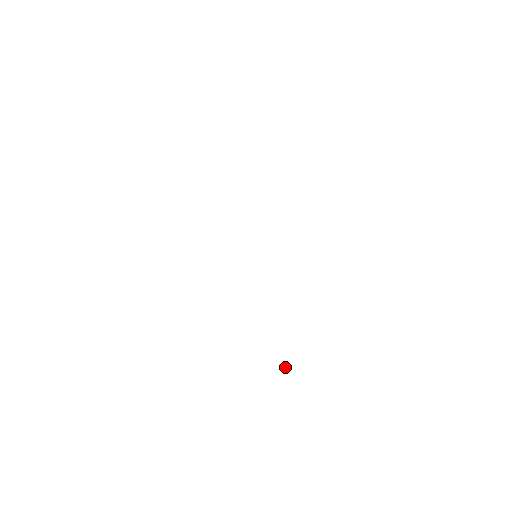
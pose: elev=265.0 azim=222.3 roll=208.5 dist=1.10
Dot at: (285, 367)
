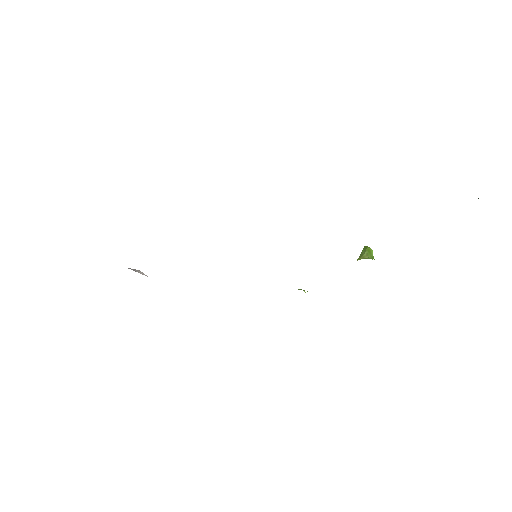
Dot at: occluded
